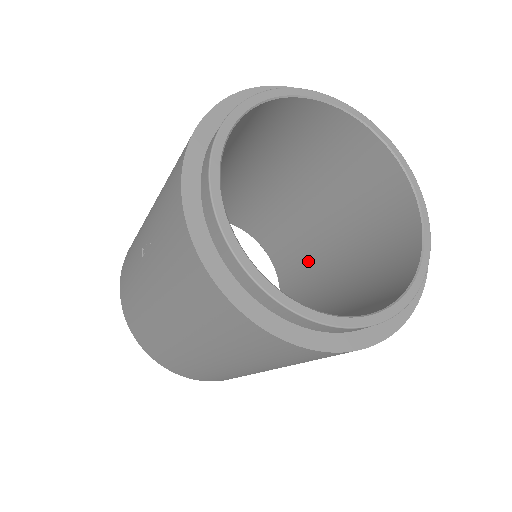
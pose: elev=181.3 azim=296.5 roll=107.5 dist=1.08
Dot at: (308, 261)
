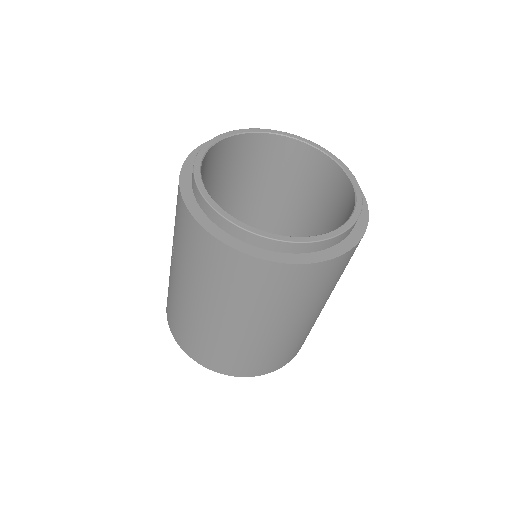
Dot at: occluded
